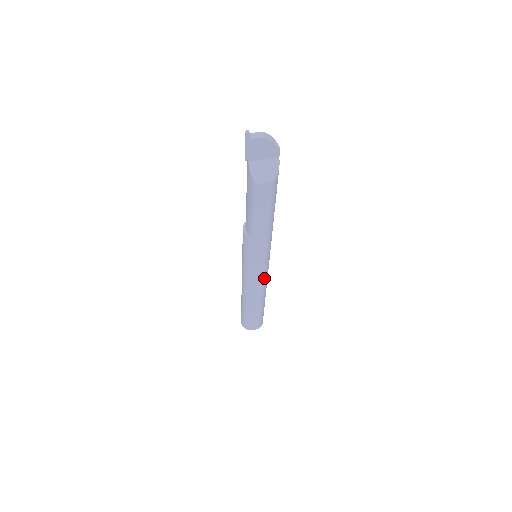
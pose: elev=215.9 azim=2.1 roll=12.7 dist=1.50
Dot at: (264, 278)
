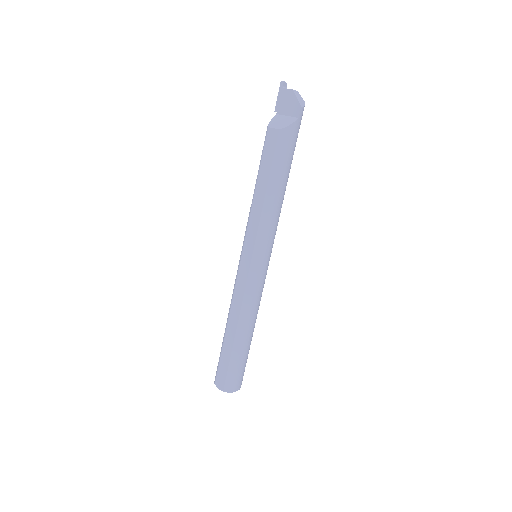
Dot at: (247, 285)
